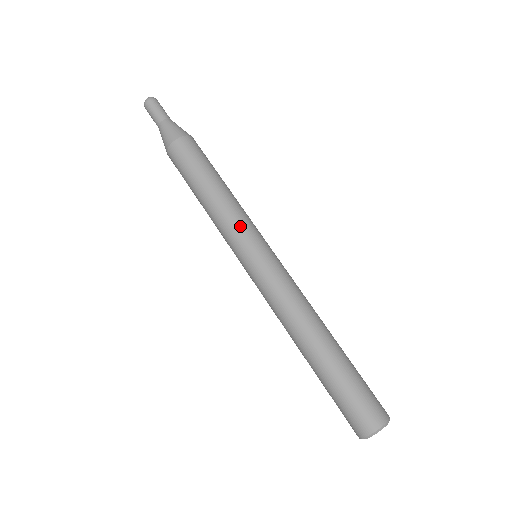
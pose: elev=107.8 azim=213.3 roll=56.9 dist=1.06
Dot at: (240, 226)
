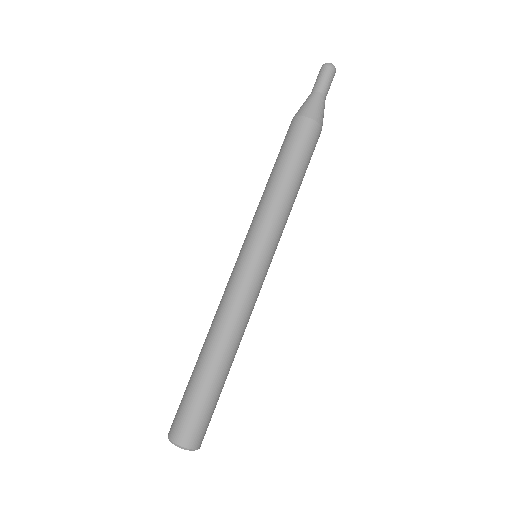
Dot at: (275, 229)
